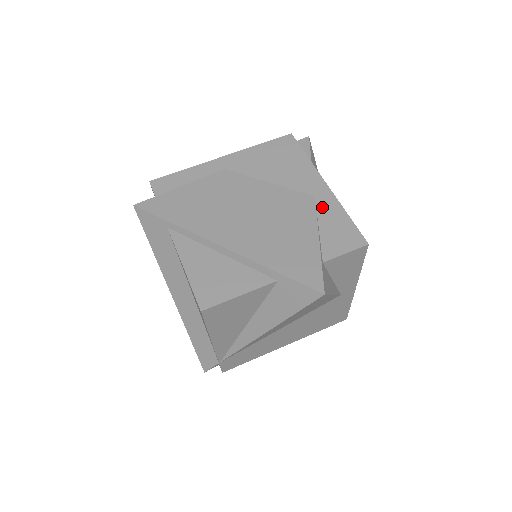
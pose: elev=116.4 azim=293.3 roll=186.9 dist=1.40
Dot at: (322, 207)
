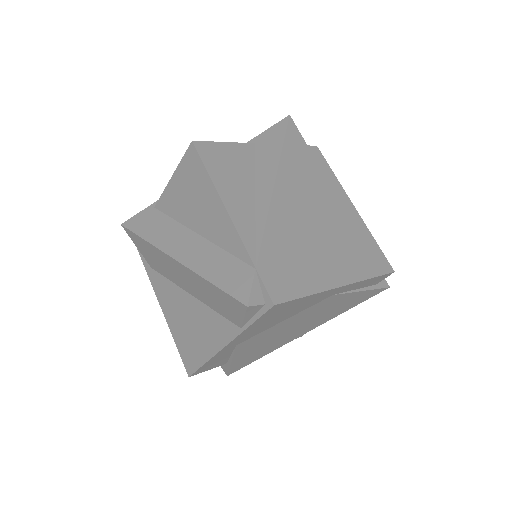
Dot at: occluded
